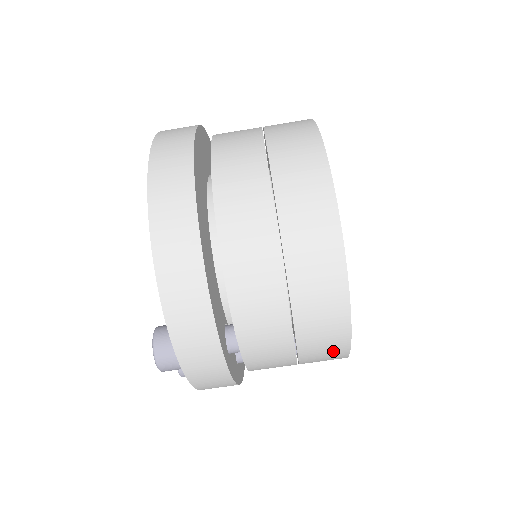
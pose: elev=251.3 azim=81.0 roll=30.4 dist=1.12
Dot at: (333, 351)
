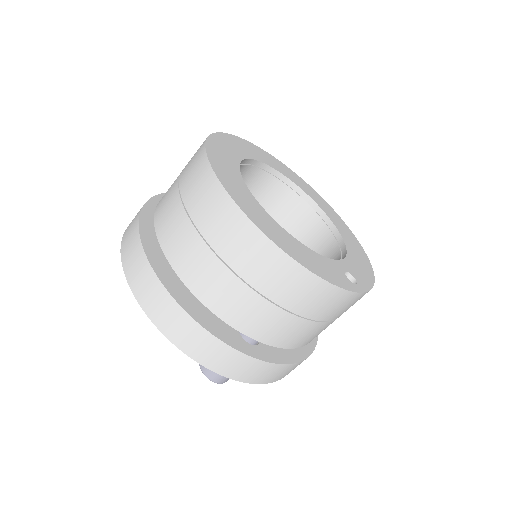
Dot at: (325, 296)
